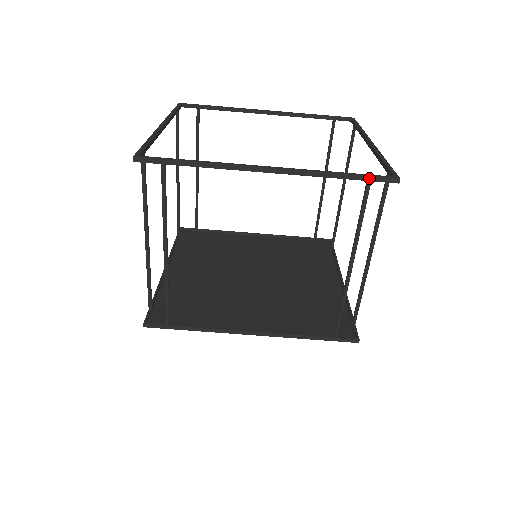
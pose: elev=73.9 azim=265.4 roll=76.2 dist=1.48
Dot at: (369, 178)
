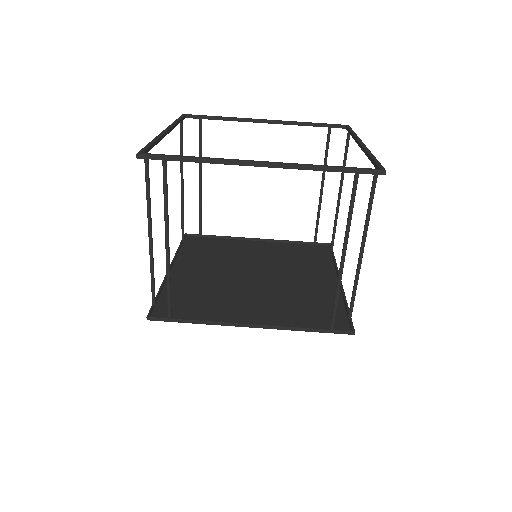
Dot at: (357, 170)
